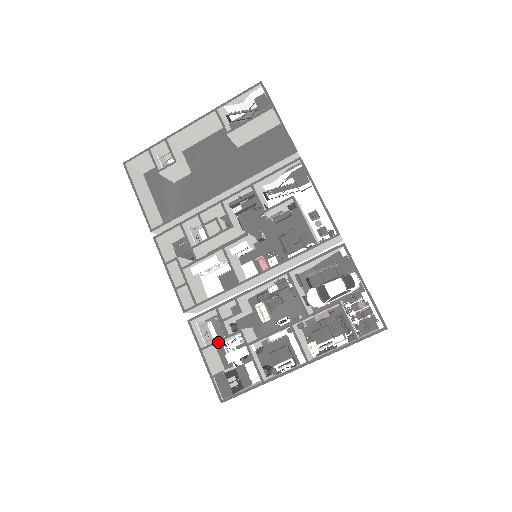
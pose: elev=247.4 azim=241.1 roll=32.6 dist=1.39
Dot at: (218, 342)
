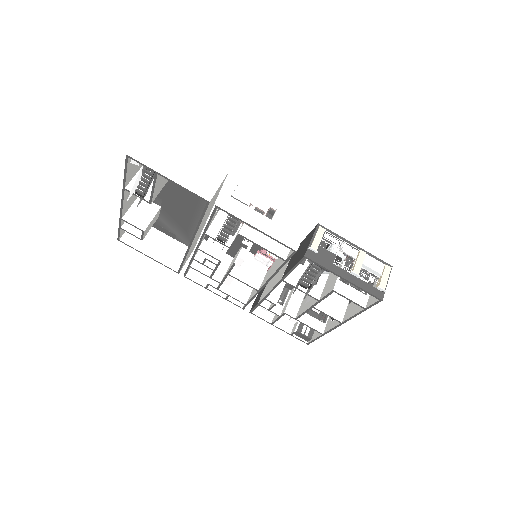
Dot at: (277, 320)
